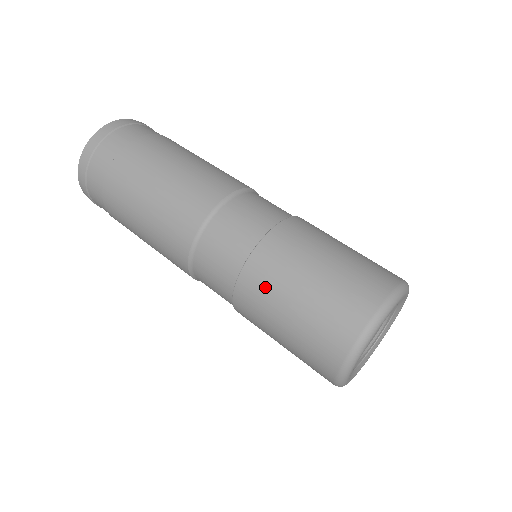
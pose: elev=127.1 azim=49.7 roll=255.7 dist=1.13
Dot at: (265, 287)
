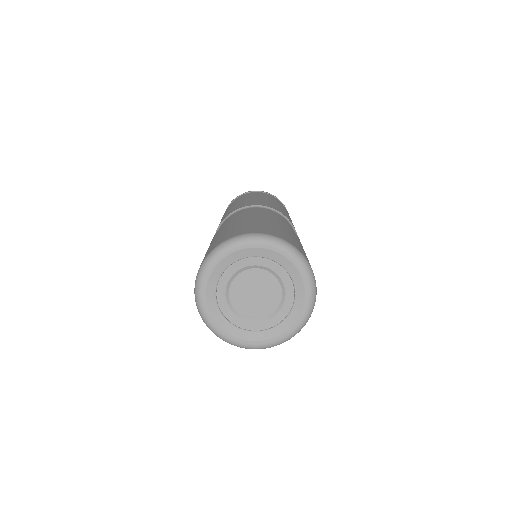
Dot at: occluded
